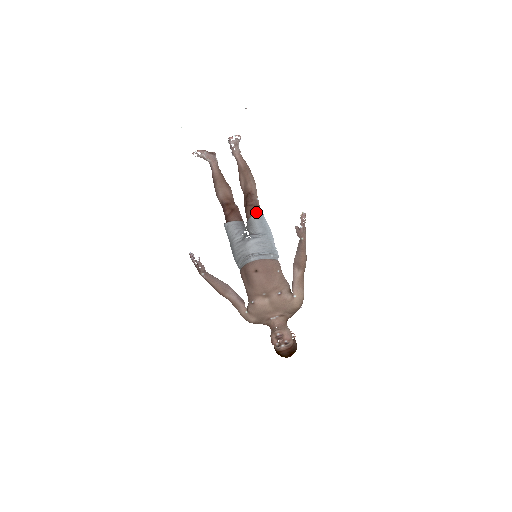
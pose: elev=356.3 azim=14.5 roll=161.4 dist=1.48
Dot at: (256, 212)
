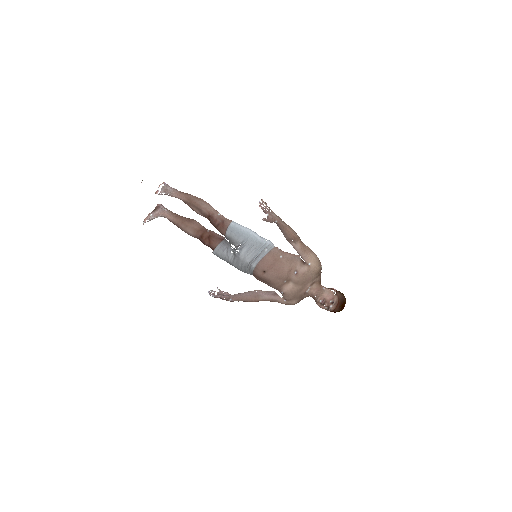
Dot at: (226, 228)
